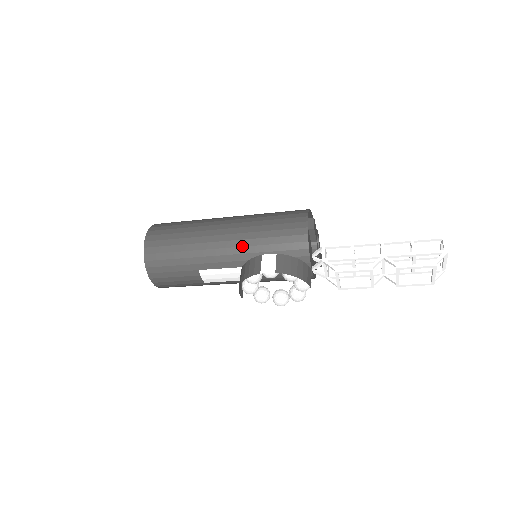
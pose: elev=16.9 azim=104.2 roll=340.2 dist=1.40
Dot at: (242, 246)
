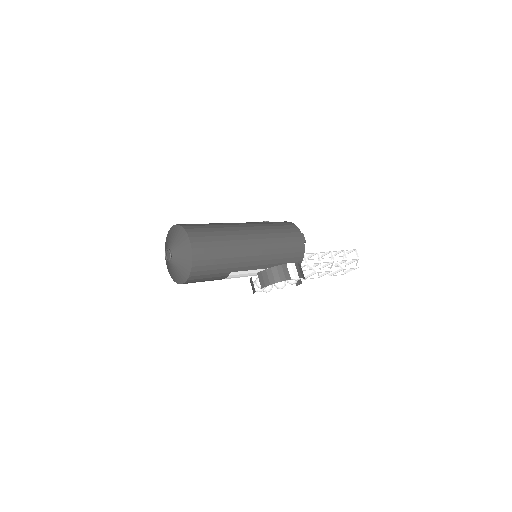
Dot at: (267, 254)
